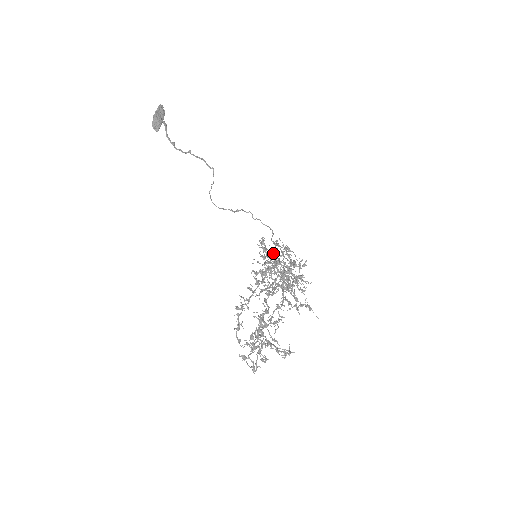
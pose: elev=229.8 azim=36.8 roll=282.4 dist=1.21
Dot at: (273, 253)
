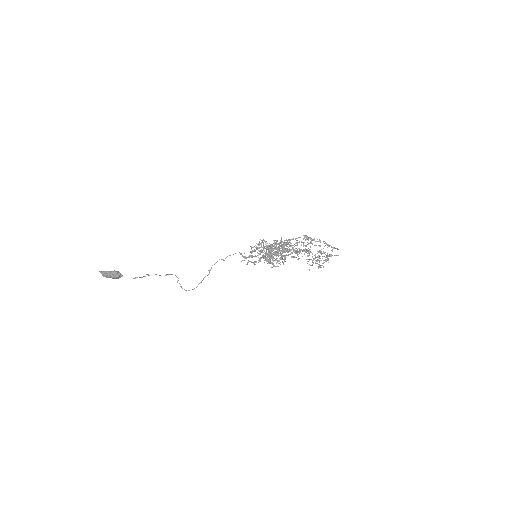
Dot at: (261, 243)
